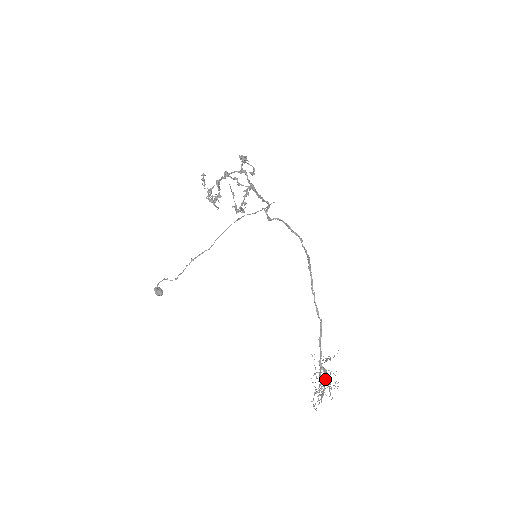
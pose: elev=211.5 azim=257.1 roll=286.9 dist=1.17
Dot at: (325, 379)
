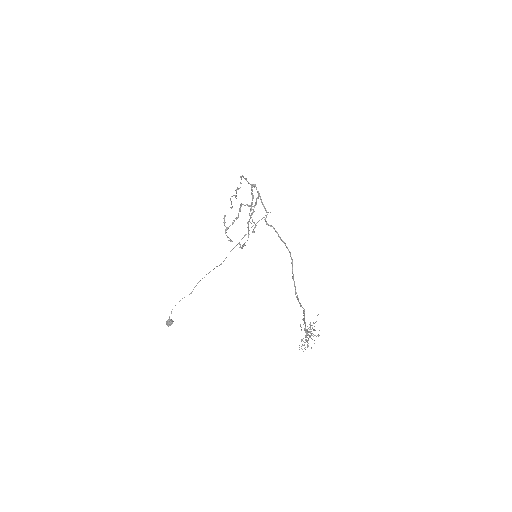
Dot at: occluded
